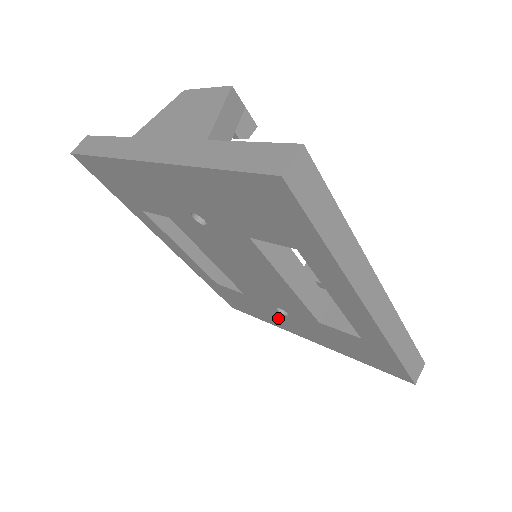
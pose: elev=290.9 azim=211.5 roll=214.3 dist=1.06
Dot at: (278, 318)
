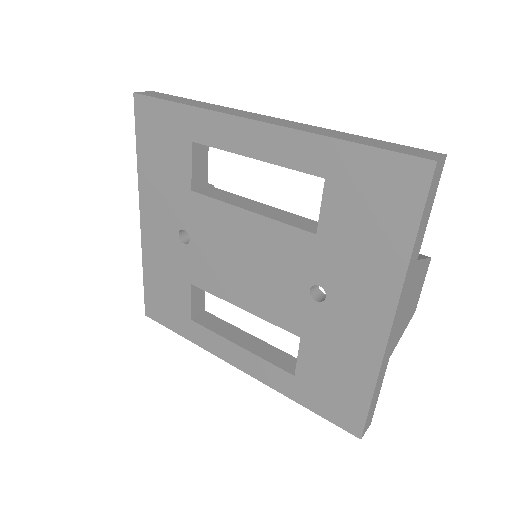
Dot at: (344, 331)
